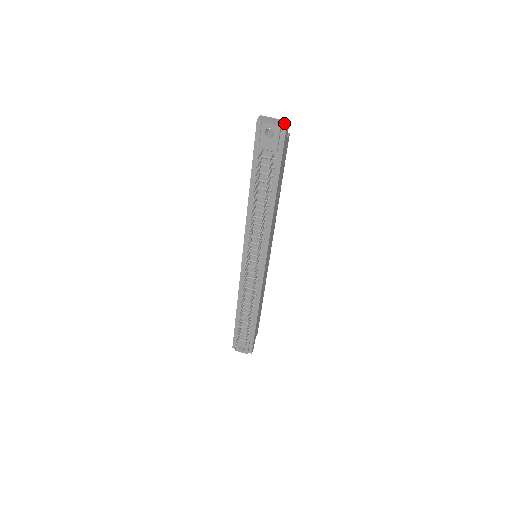
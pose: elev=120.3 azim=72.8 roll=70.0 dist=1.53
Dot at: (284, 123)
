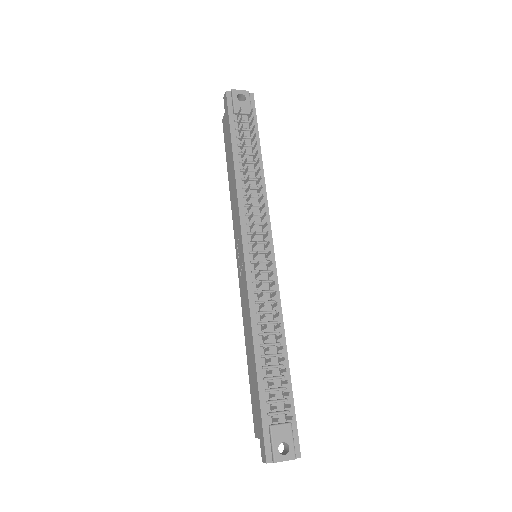
Dot at: occluded
